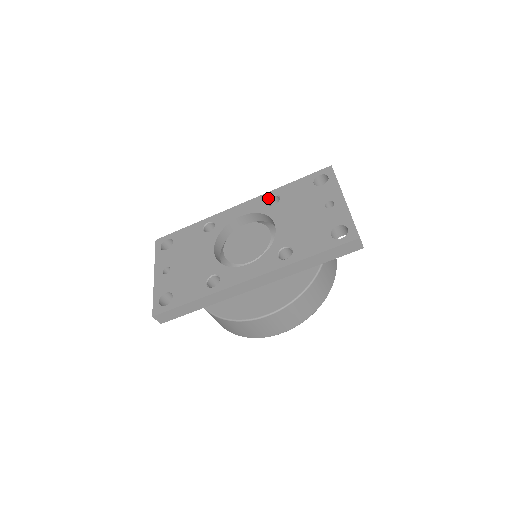
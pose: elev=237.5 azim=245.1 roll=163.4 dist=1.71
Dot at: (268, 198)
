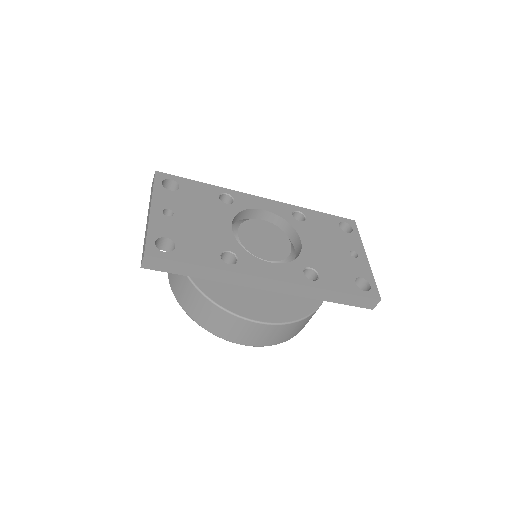
Dot at: (294, 211)
